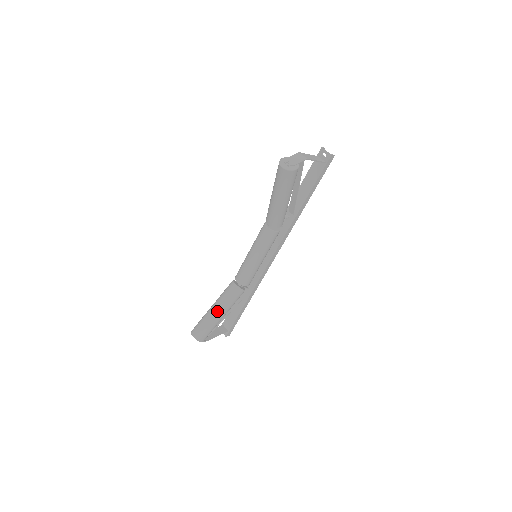
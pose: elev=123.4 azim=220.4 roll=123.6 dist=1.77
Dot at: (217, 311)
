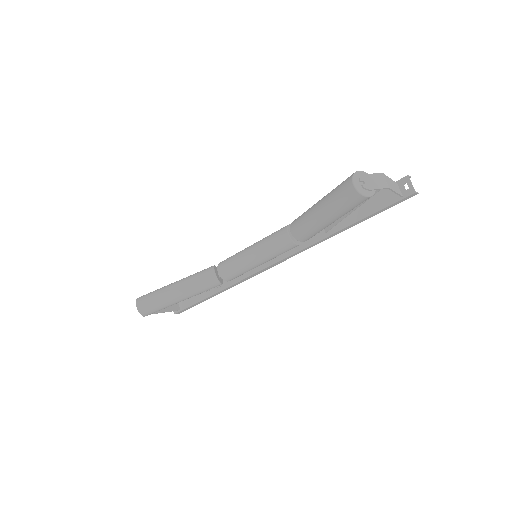
Dot at: (178, 293)
